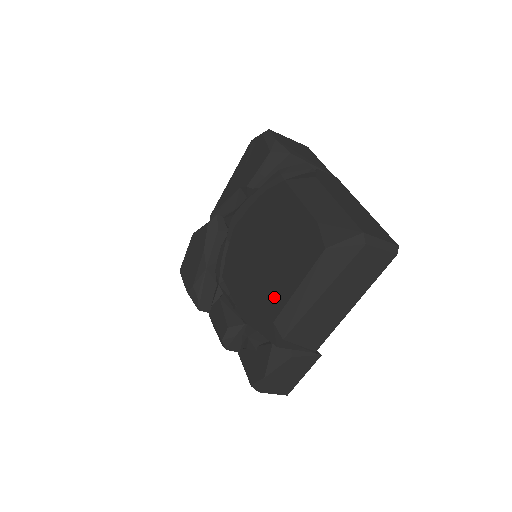
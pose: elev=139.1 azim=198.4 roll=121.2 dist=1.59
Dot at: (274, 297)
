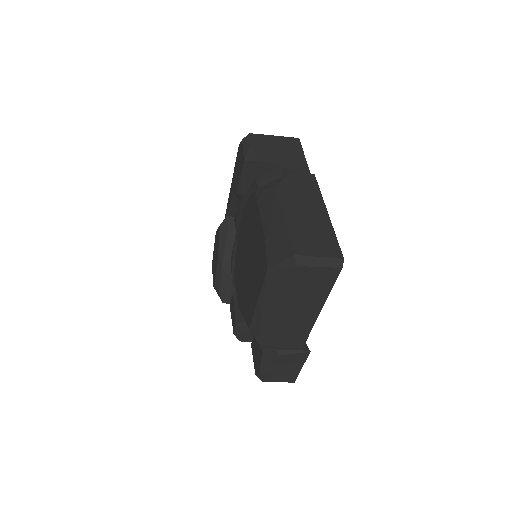
Dot at: (249, 306)
